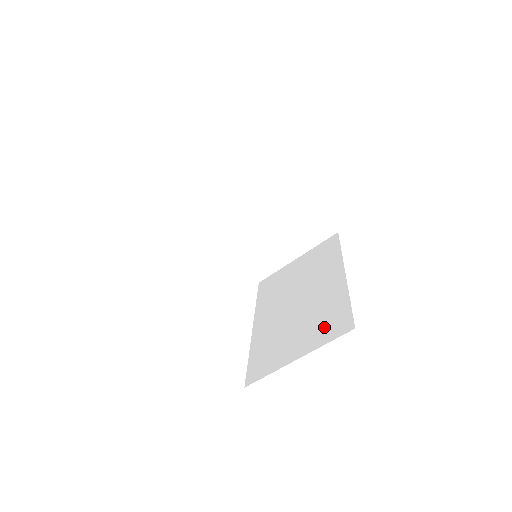
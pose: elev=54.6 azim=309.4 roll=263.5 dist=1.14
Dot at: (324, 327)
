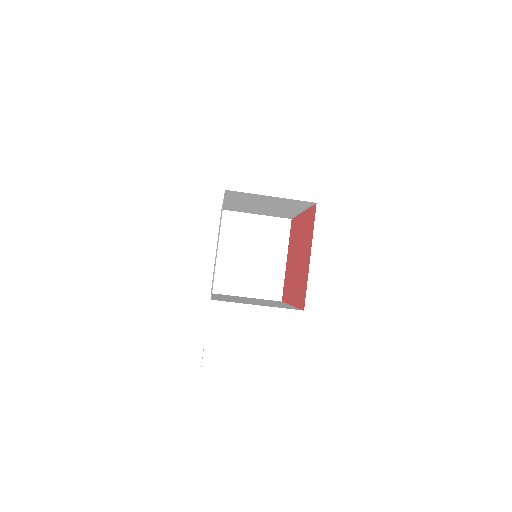
Dot at: (279, 306)
